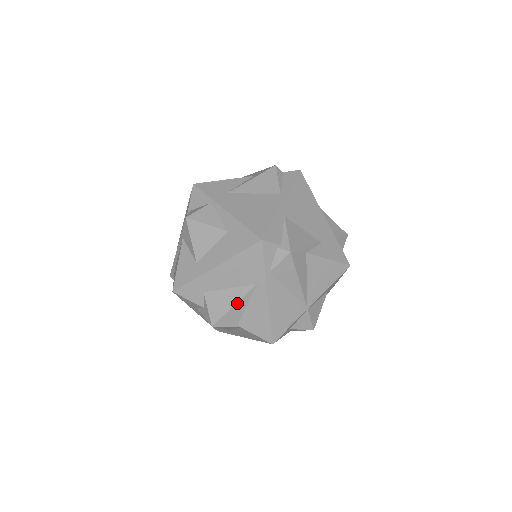
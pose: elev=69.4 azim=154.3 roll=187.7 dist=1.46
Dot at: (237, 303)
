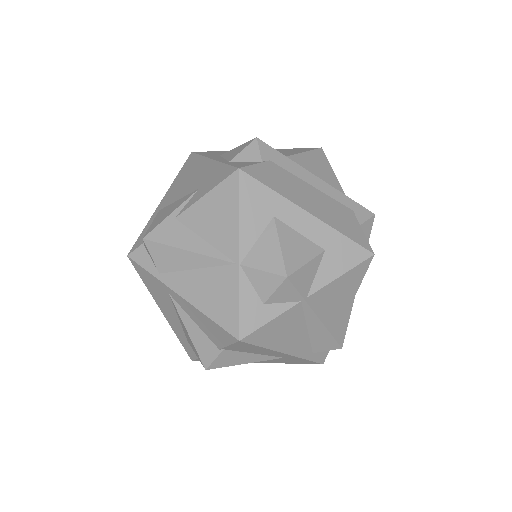
Dot at: (186, 328)
